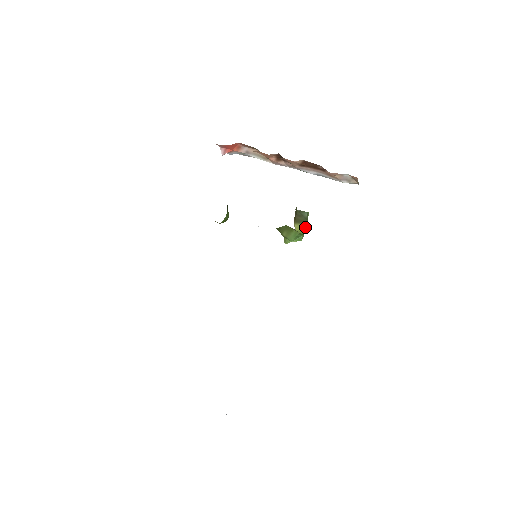
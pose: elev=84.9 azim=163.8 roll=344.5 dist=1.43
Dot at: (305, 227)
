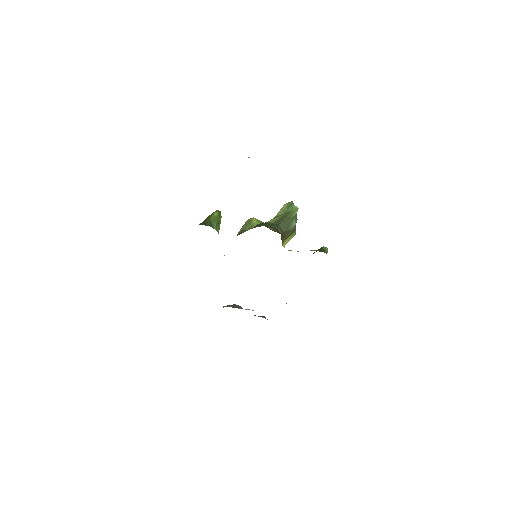
Dot at: (295, 232)
